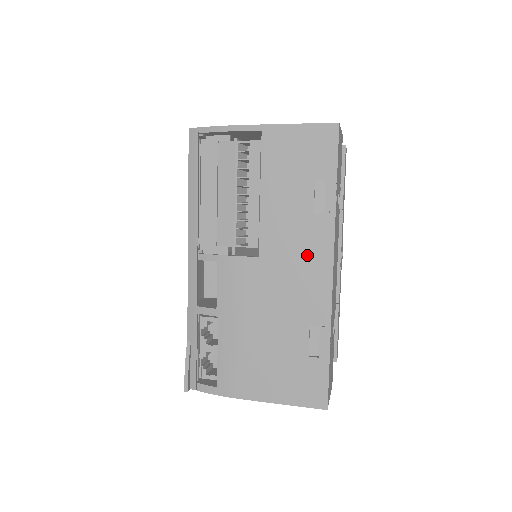
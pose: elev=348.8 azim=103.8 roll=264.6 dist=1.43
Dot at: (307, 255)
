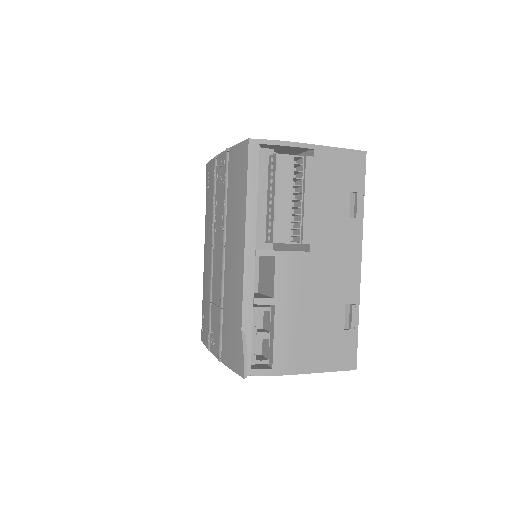
Dot at: (345, 249)
